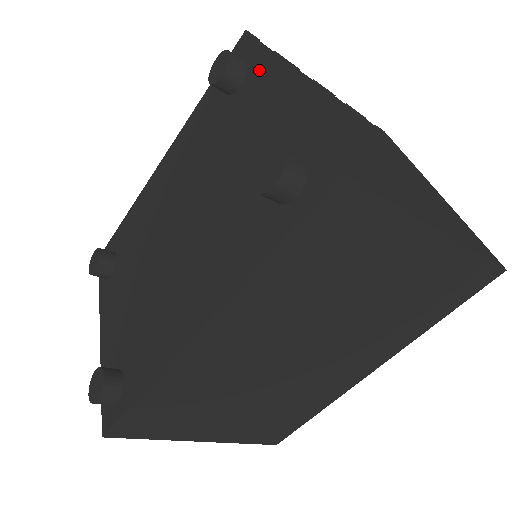
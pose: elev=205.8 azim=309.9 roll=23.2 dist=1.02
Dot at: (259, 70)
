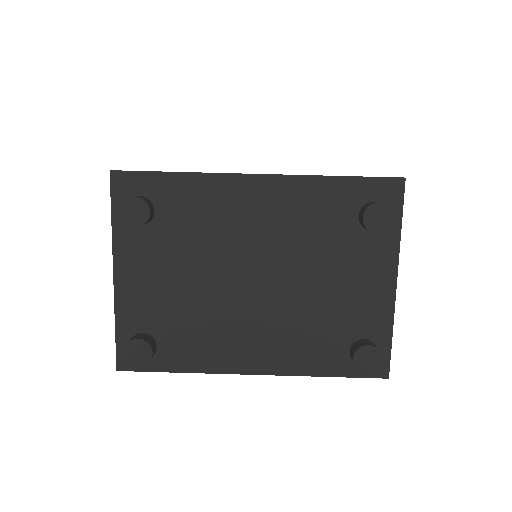
Dot at: (392, 242)
